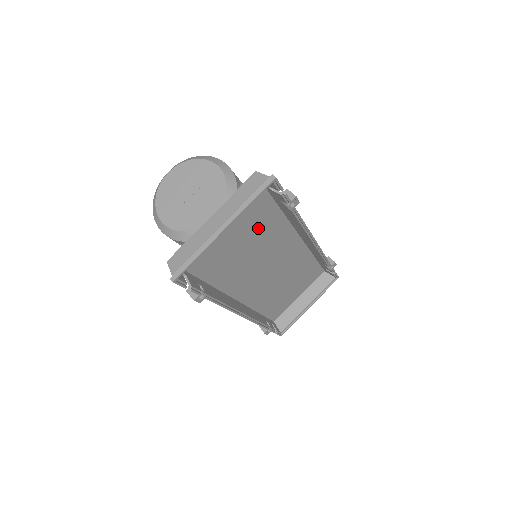
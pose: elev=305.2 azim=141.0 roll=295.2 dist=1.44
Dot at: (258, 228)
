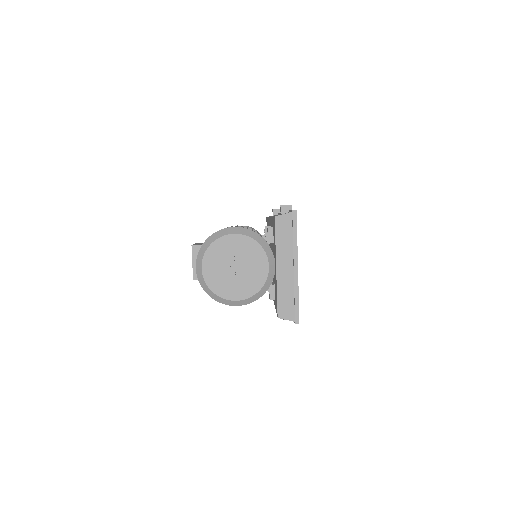
Dot at: occluded
